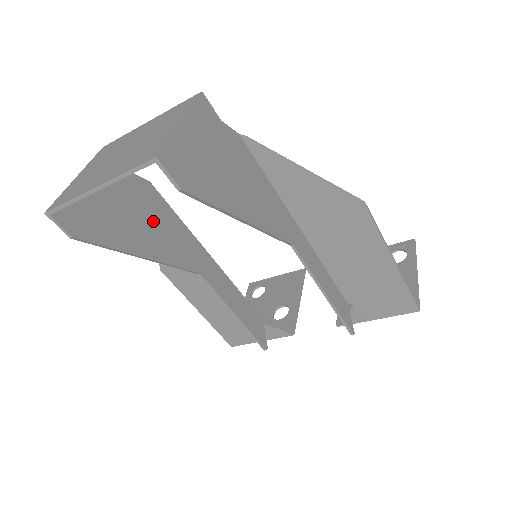
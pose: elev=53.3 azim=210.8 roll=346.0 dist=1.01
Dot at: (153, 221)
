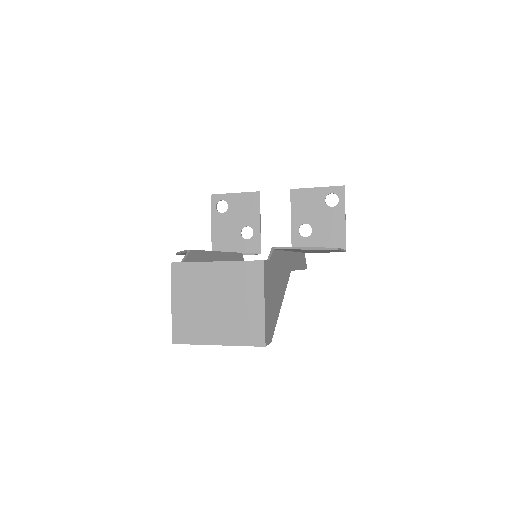
Dot at: occluded
